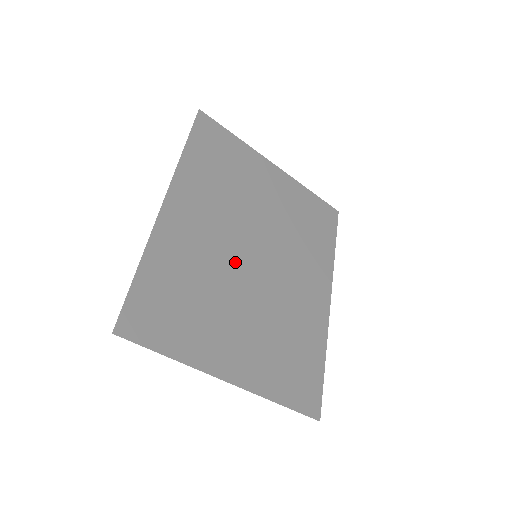
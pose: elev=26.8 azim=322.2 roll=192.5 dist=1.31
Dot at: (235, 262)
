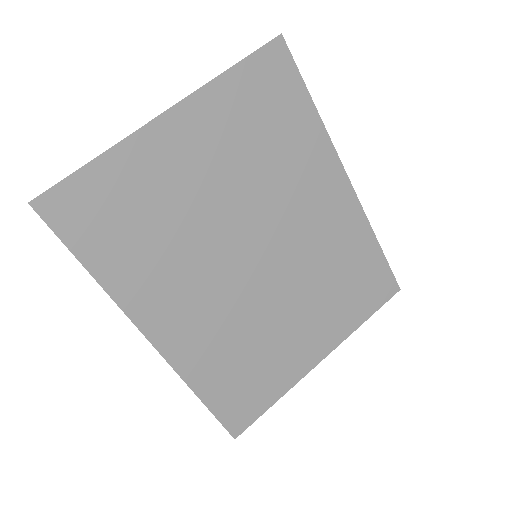
Dot at: (247, 290)
